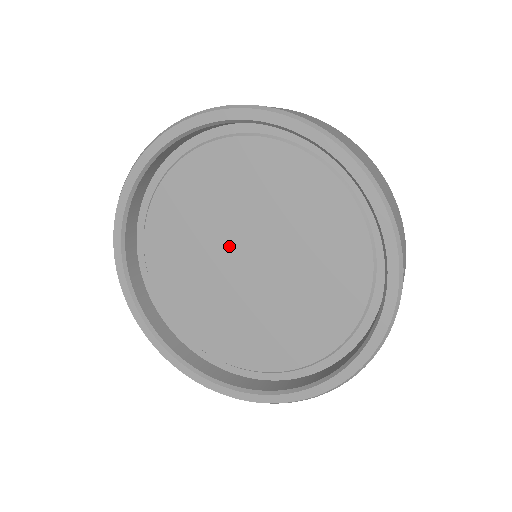
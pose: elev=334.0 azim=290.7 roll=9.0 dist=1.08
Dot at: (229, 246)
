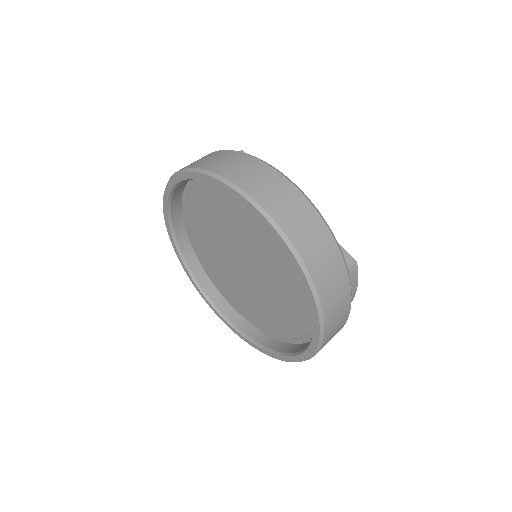
Dot at: (235, 249)
